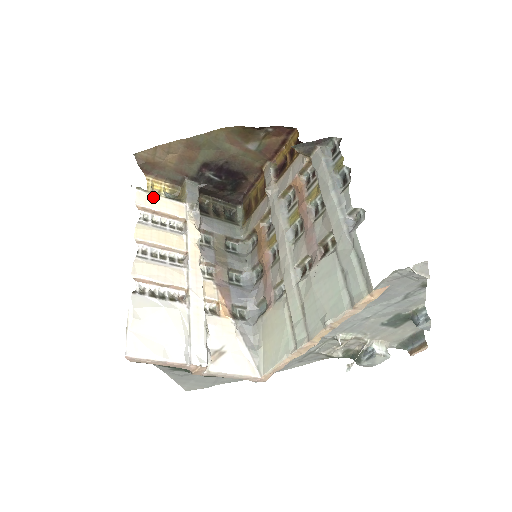
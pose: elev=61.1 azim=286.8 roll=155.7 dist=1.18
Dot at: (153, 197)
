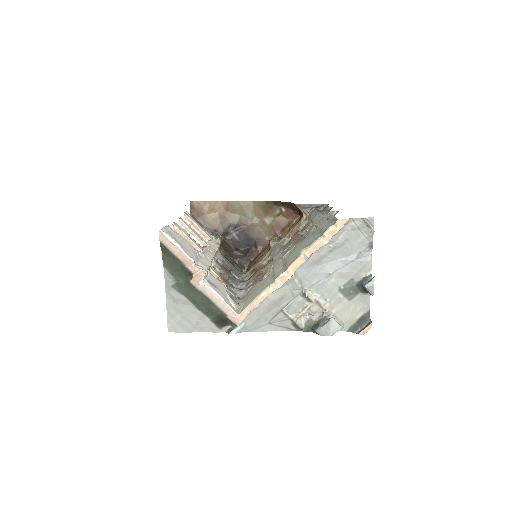
Dot at: (194, 220)
